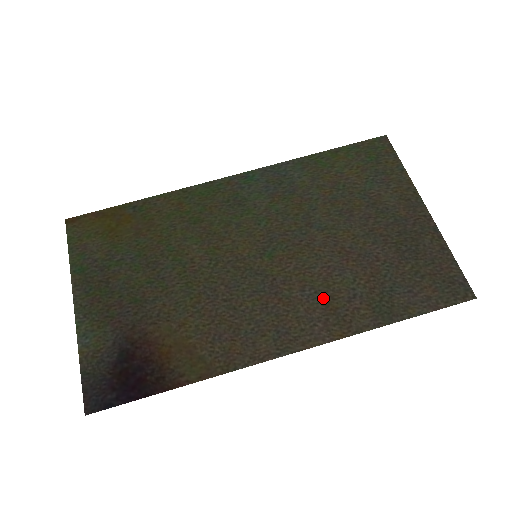
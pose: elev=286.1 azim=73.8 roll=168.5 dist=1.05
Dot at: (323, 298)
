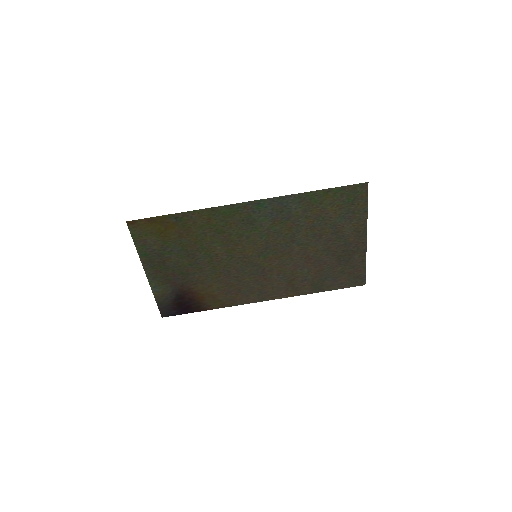
Dot at: (288, 280)
